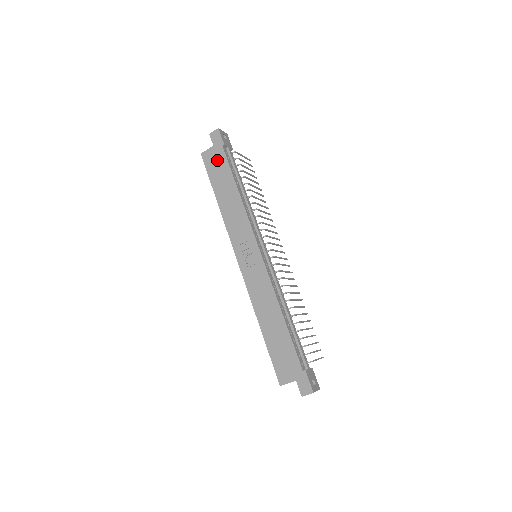
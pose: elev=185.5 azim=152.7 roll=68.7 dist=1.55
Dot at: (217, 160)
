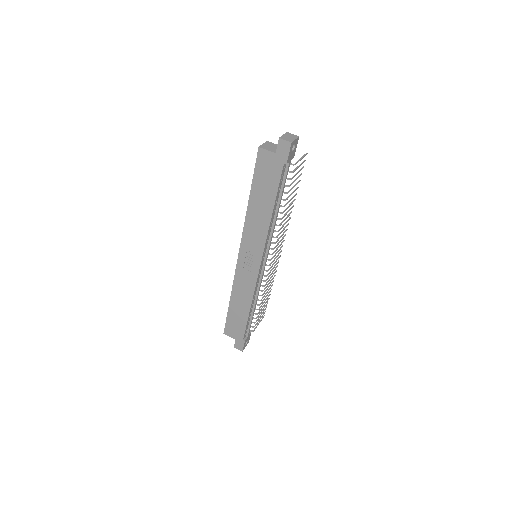
Dot at: (270, 170)
